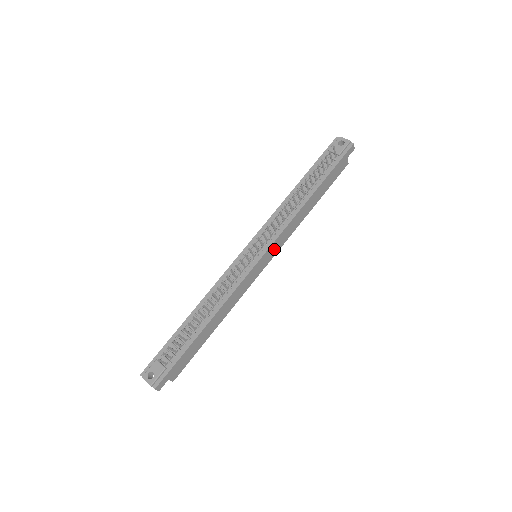
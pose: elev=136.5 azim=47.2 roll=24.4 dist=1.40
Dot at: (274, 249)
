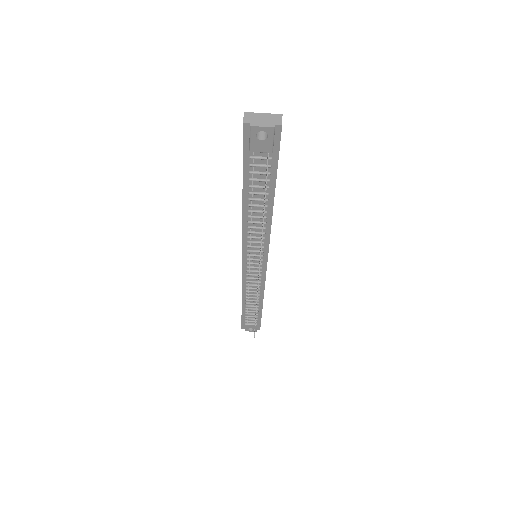
Dot at: occluded
